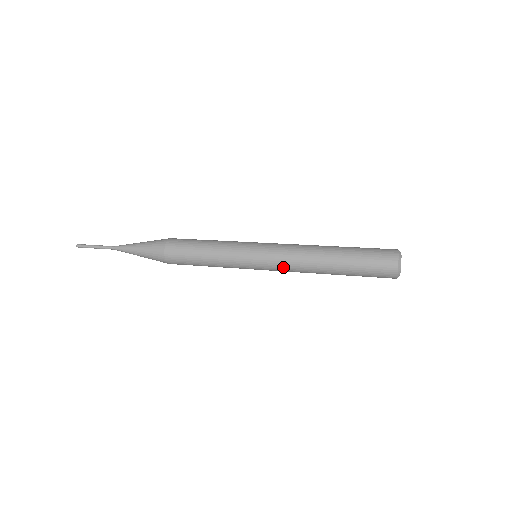
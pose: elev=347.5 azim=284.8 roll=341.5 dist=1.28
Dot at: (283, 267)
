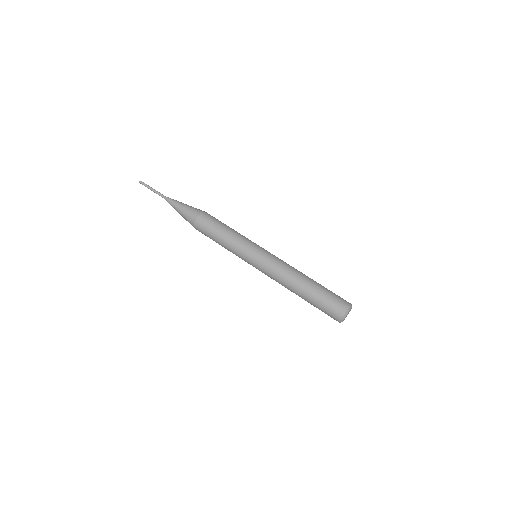
Dot at: occluded
